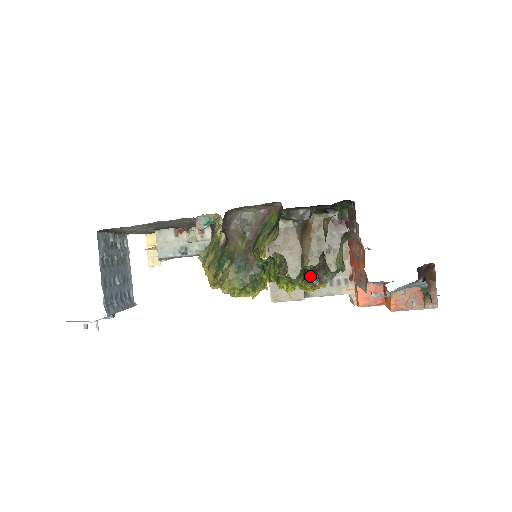
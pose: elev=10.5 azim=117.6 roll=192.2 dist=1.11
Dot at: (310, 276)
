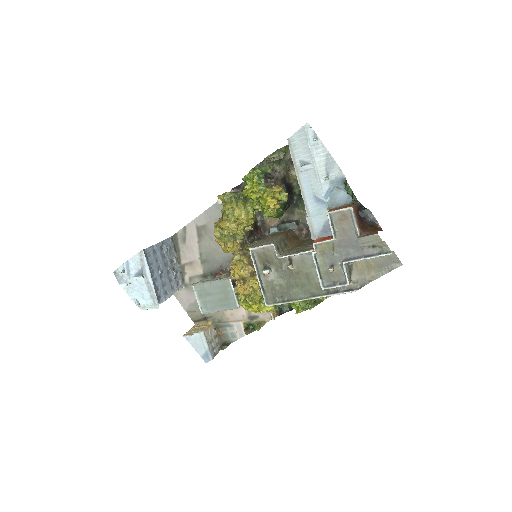
Dot at: (270, 181)
